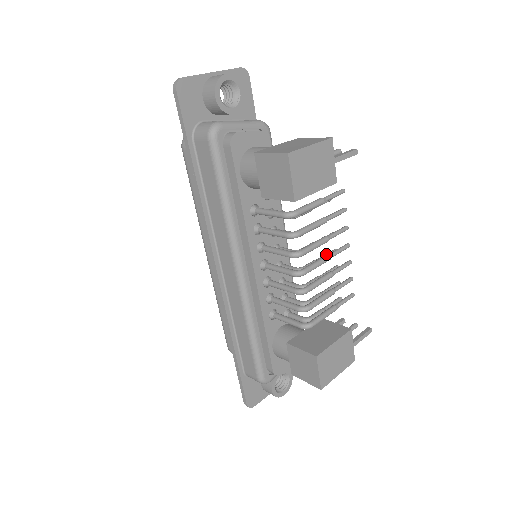
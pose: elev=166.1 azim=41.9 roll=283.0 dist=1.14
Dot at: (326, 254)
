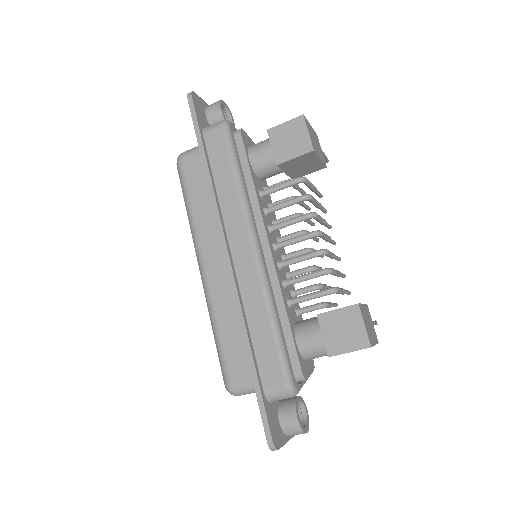
Dot at: occluded
